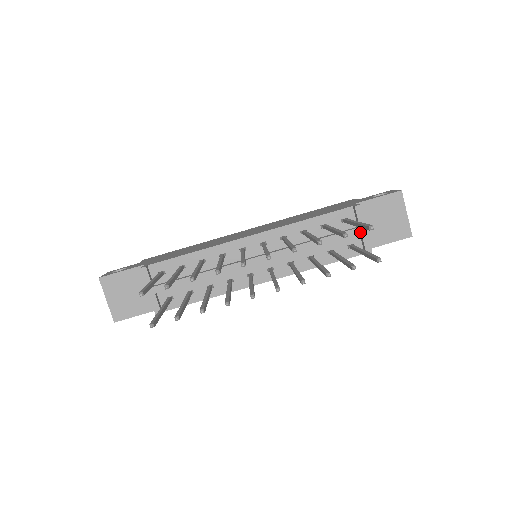
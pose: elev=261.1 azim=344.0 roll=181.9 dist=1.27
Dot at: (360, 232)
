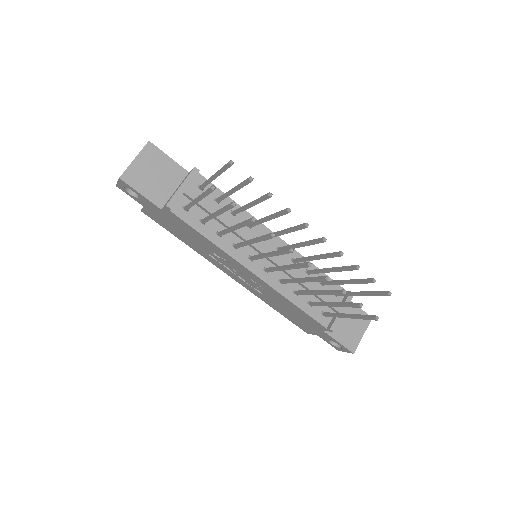
Dot at: (339, 310)
